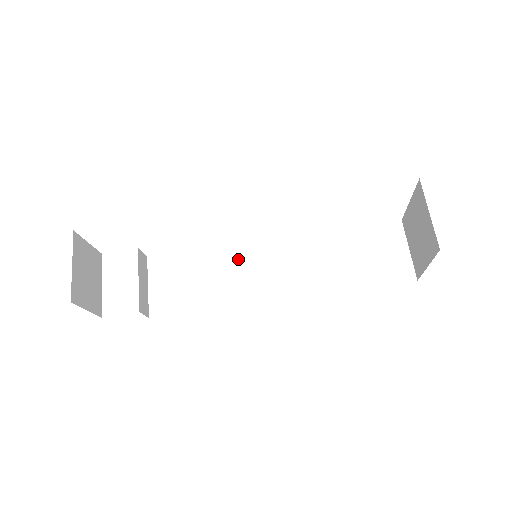
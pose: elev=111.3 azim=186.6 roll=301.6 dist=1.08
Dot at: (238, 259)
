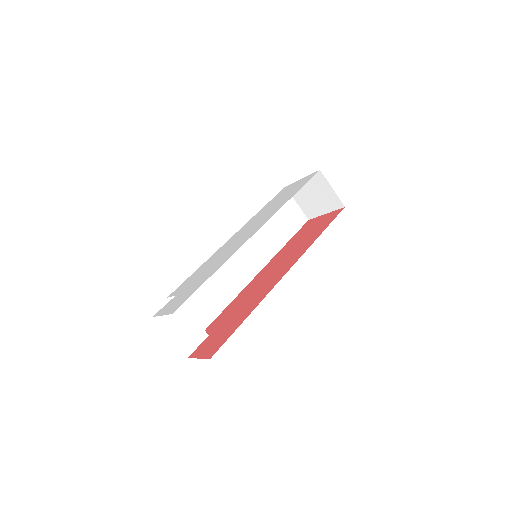
Dot at: occluded
